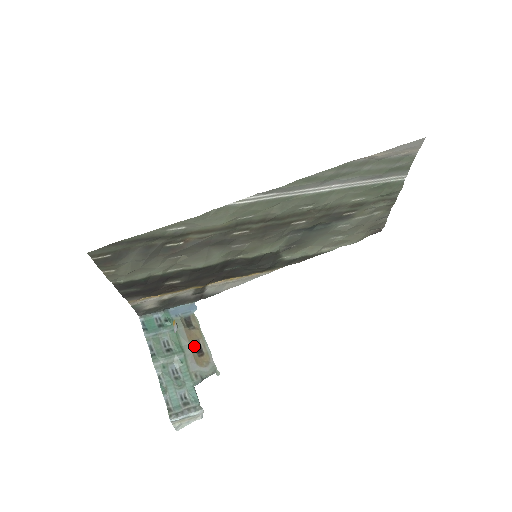
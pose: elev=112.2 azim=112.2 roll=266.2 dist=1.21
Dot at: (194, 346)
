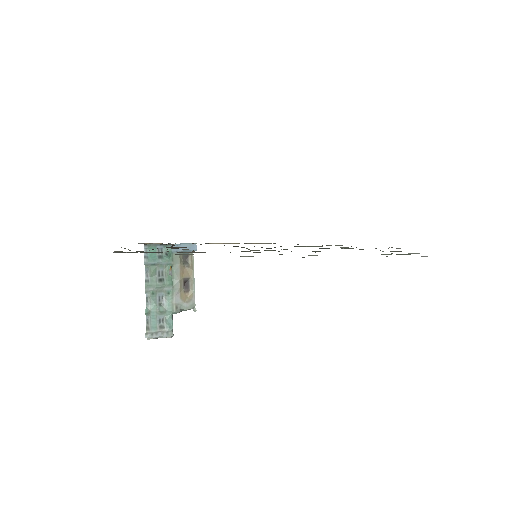
Dot at: (183, 282)
